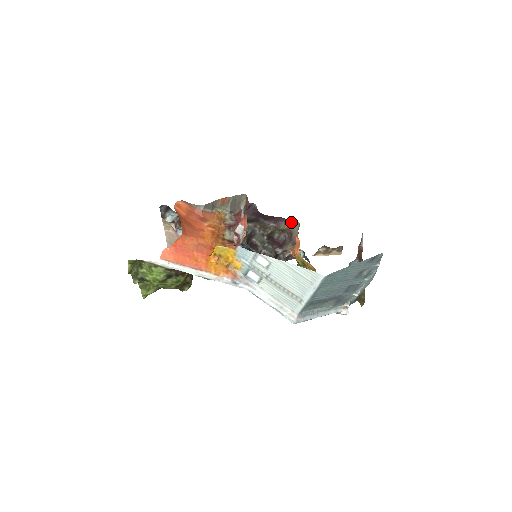
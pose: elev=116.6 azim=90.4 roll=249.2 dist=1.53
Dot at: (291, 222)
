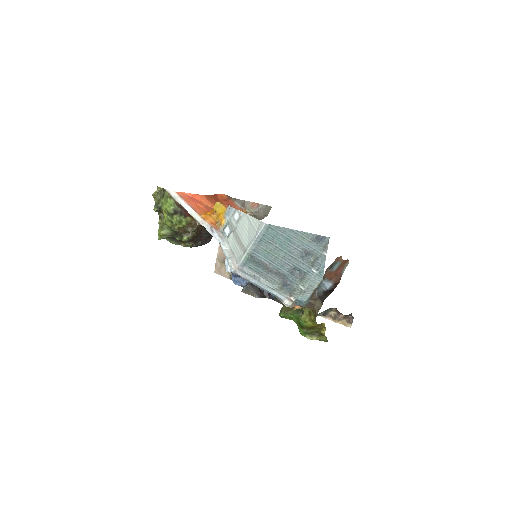
Dot at: occluded
